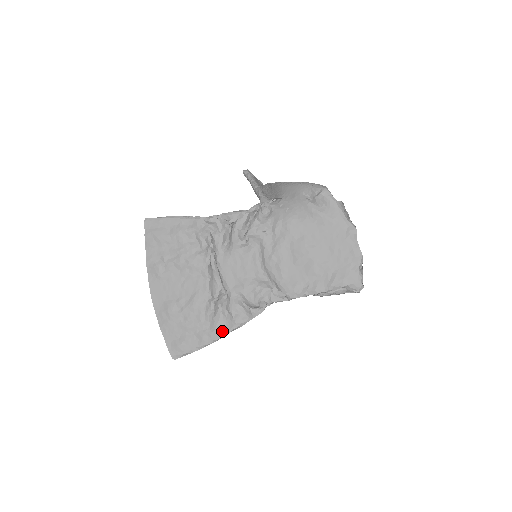
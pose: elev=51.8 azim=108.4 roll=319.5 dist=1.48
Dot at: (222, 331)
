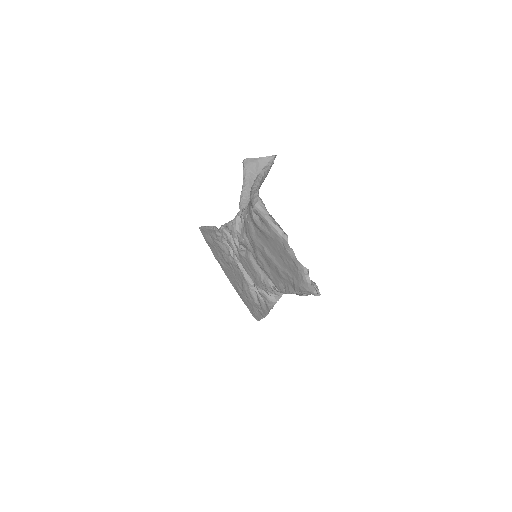
Dot at: (265, 309)
